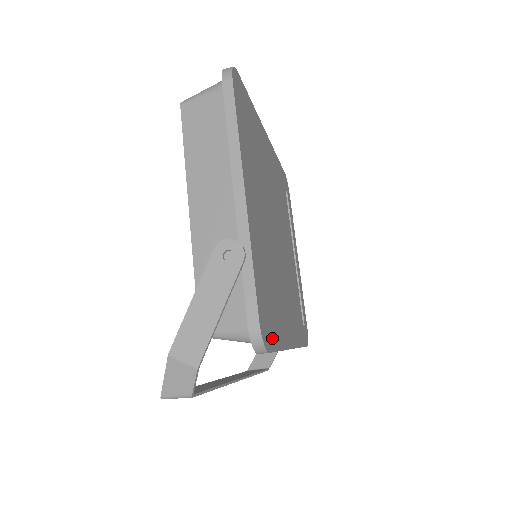
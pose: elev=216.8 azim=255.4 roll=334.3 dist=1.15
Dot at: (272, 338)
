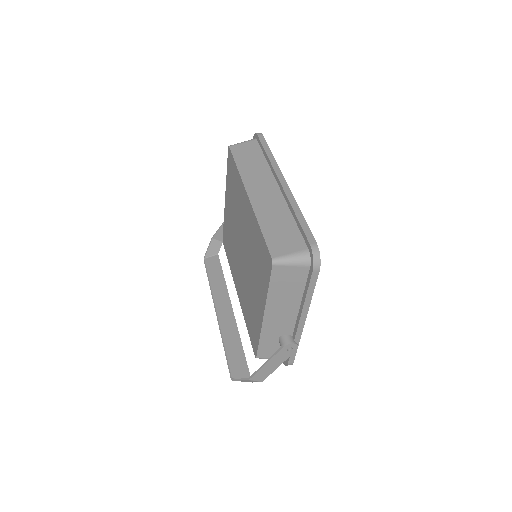
Dot at: occluded
